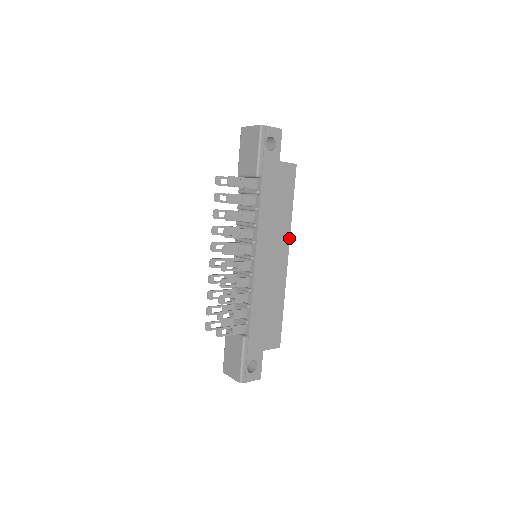
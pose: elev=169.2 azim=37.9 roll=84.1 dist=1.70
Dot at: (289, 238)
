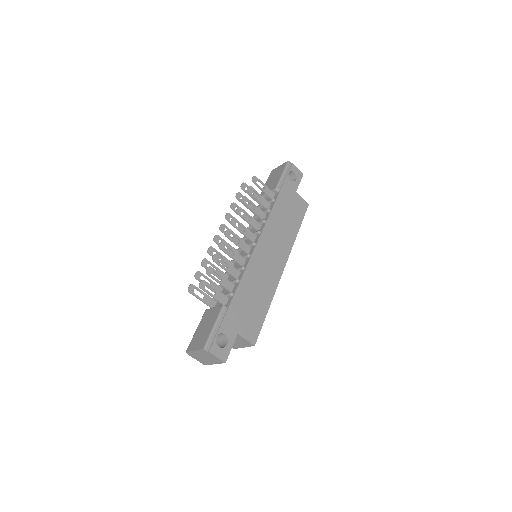
Dot at: (290, 252)
